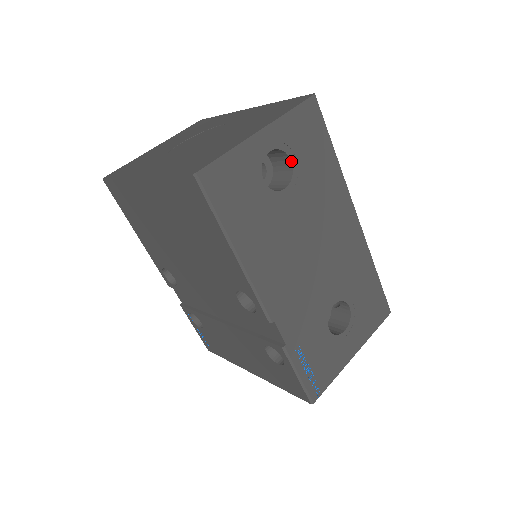
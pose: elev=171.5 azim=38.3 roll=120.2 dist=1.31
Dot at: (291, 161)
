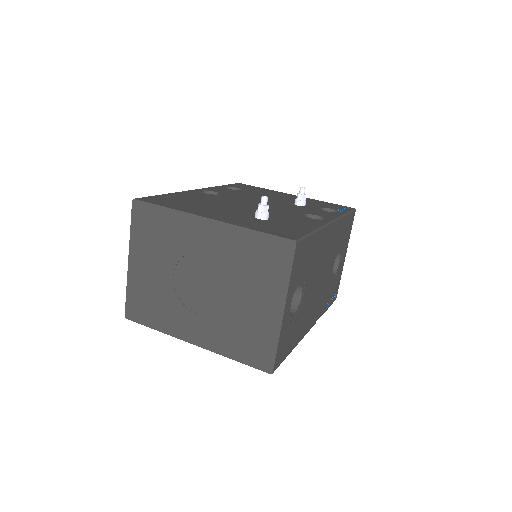
Dot at: occluded
